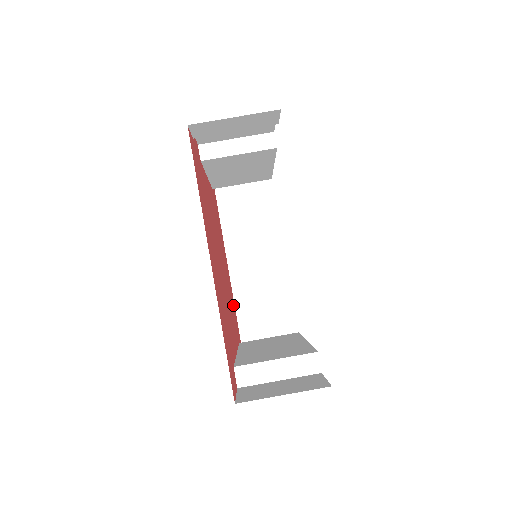
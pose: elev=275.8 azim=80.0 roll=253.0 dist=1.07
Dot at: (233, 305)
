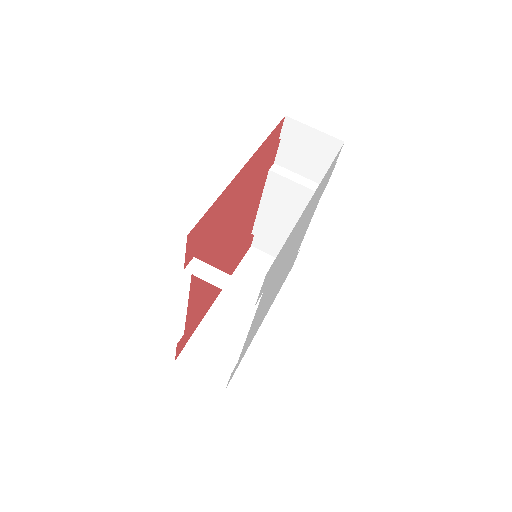
Dot at: (201, 313)
